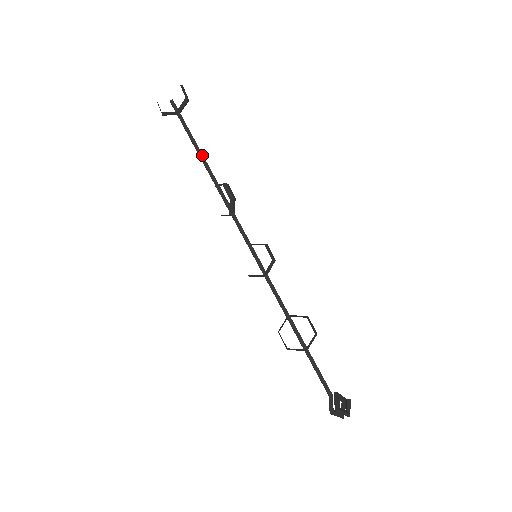
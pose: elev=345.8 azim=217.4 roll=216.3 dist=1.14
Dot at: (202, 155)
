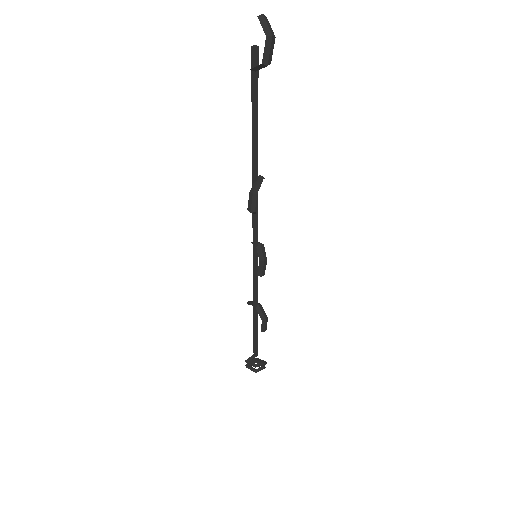
Dot at: (254, 141)
